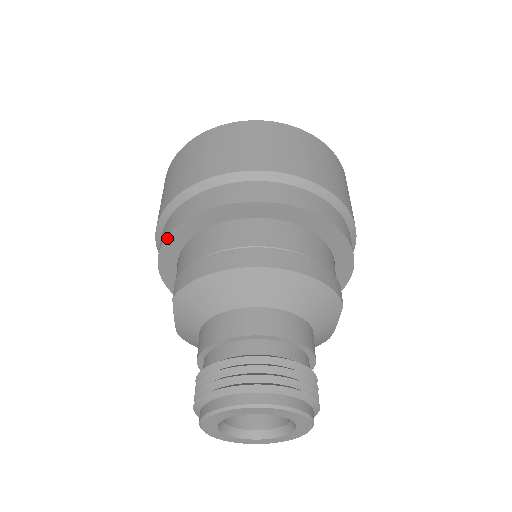
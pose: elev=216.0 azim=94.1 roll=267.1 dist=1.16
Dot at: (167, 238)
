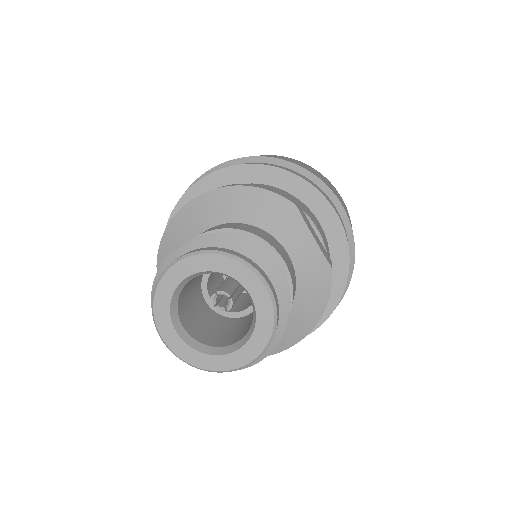
Dot at: occluded
